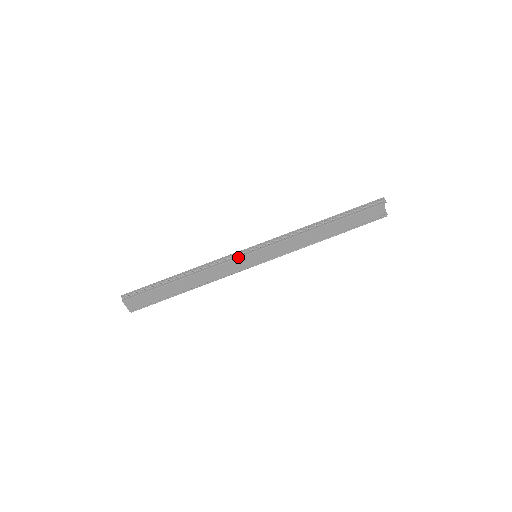
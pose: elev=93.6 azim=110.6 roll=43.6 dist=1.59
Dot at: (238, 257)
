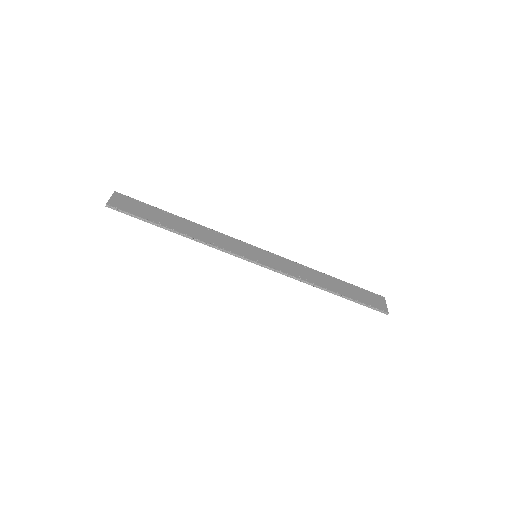
Dot at: occluded
